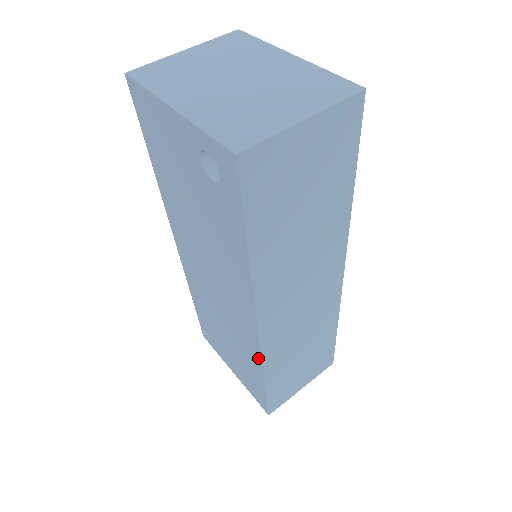
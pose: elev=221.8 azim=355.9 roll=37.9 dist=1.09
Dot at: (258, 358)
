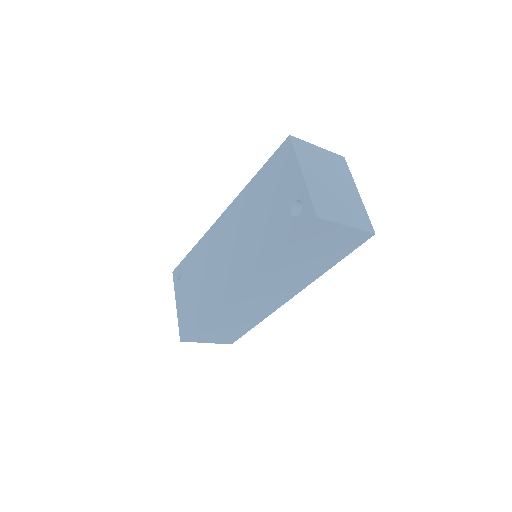
Dot at: (216, 304)
